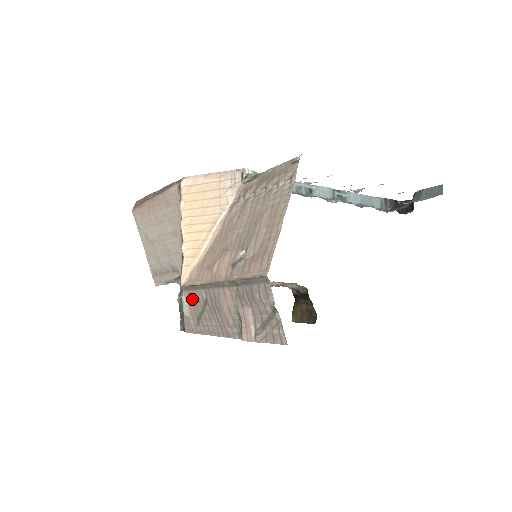
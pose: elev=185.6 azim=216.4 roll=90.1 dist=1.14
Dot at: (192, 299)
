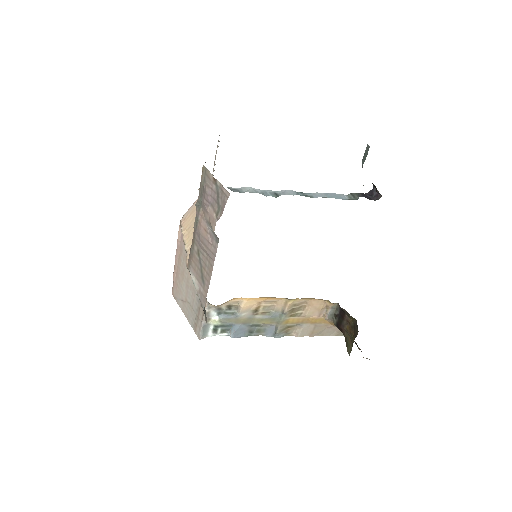
Dot at: (194, 267)
